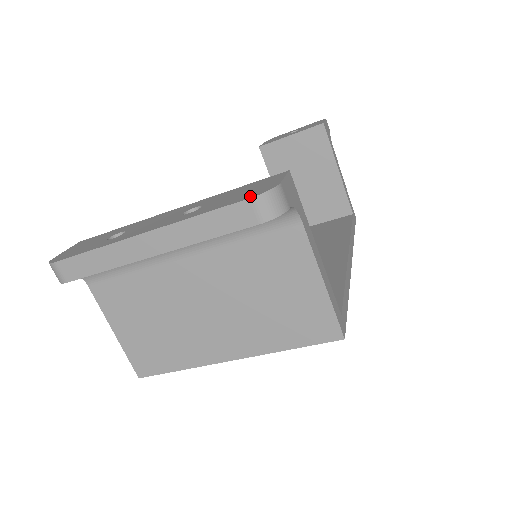
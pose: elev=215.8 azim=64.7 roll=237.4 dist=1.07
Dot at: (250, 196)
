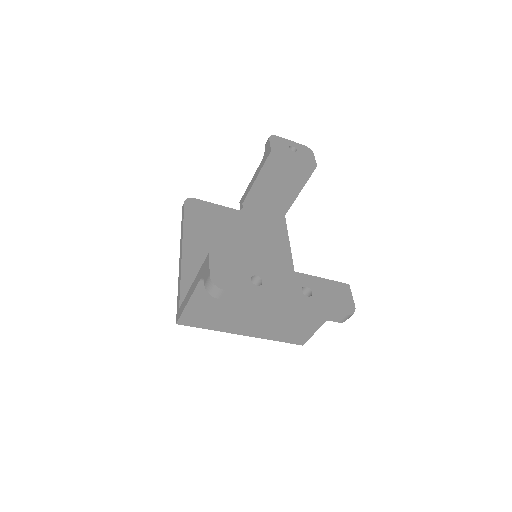
Dot at: (345, 312)
